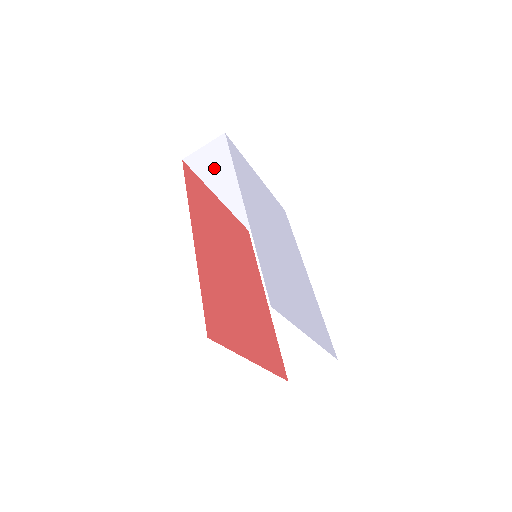
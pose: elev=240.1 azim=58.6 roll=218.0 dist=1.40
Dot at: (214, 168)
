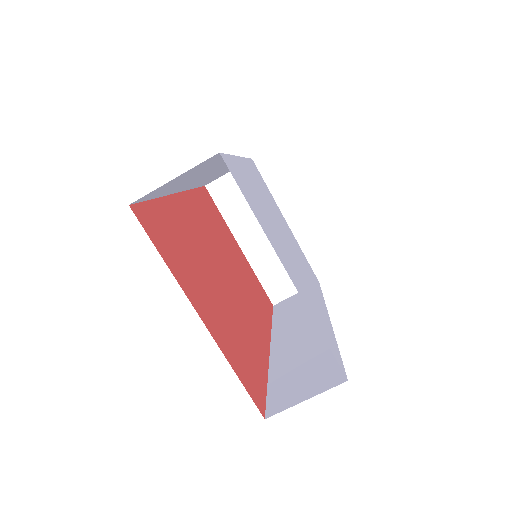
Dot at: (238, 203)
